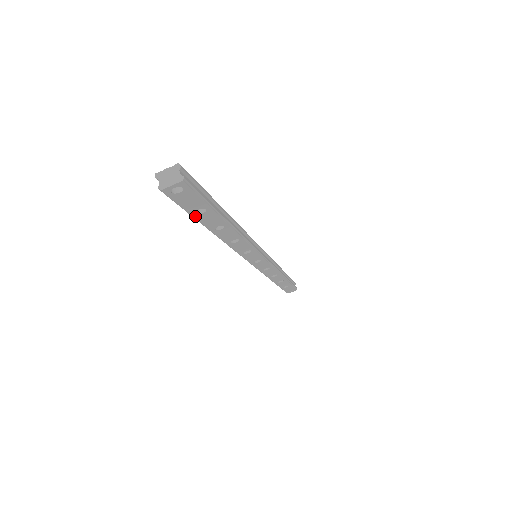
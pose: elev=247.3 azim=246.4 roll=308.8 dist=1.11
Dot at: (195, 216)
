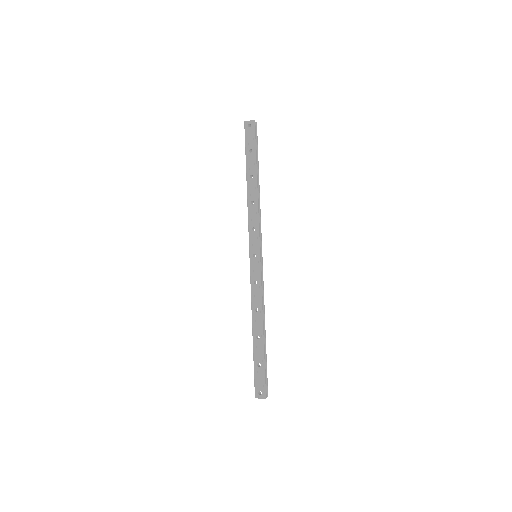
Dot at: occluded
